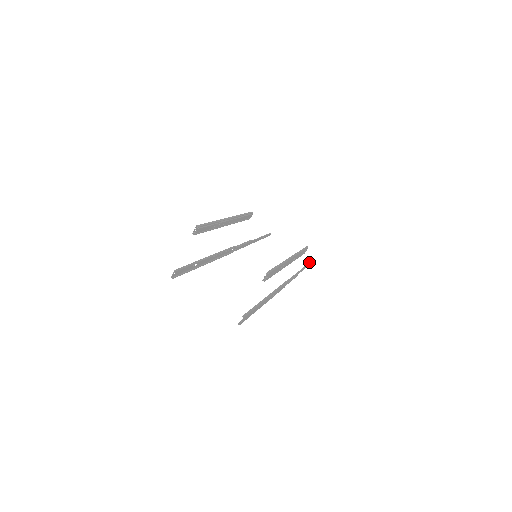
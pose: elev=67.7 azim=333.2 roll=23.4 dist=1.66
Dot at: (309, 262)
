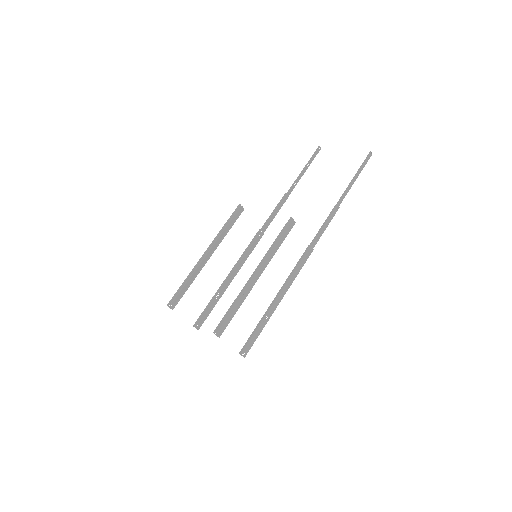
Dot at: (360, 166)
